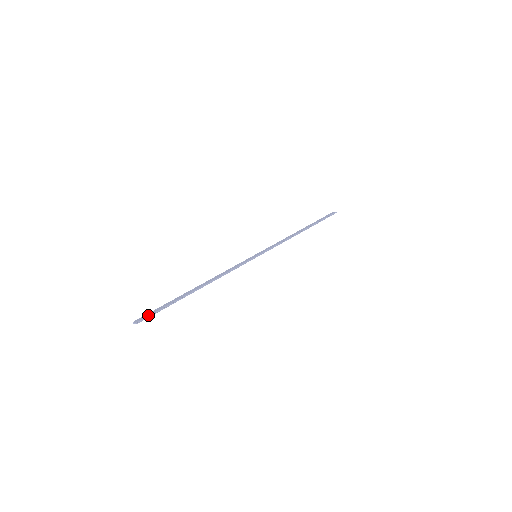
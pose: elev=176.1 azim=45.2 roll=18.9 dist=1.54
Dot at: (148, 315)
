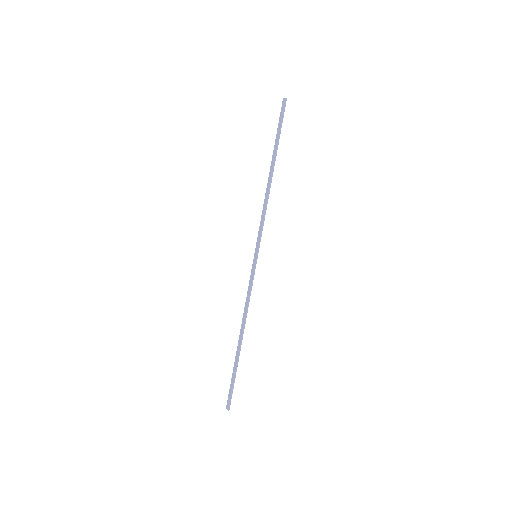
Dot at: (230, 397)
